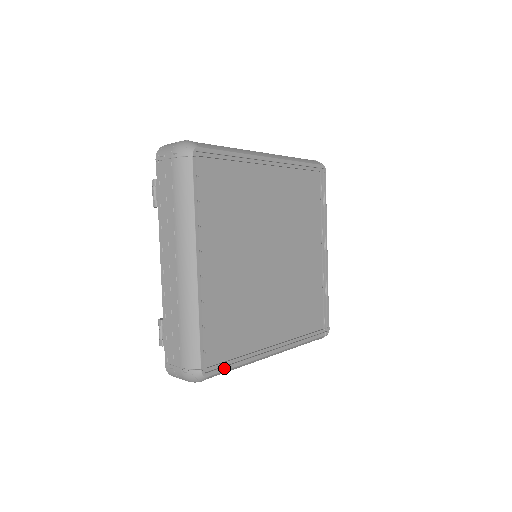
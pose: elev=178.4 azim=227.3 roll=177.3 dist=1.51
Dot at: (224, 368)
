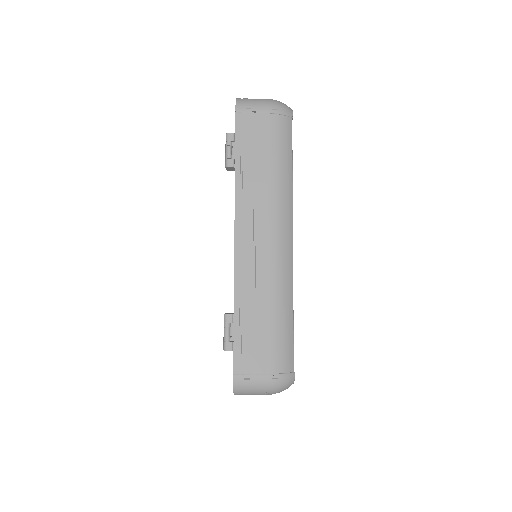
Dot at: occluded
